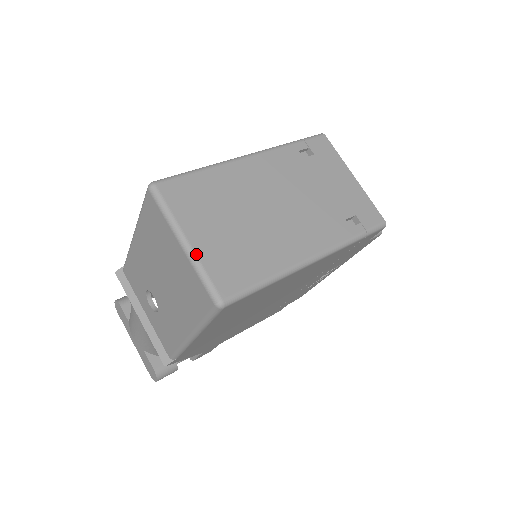
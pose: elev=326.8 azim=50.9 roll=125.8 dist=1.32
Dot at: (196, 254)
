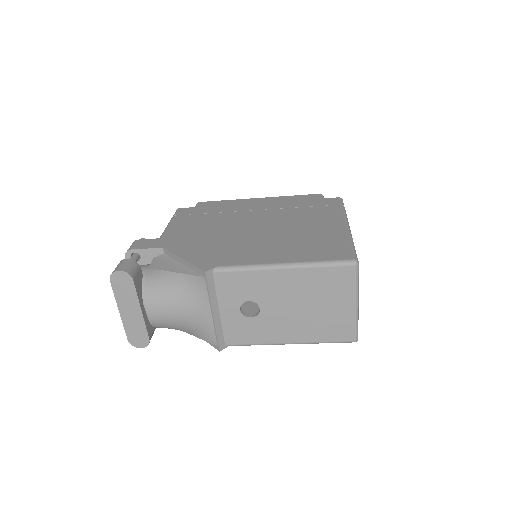
Dot at: occluded
